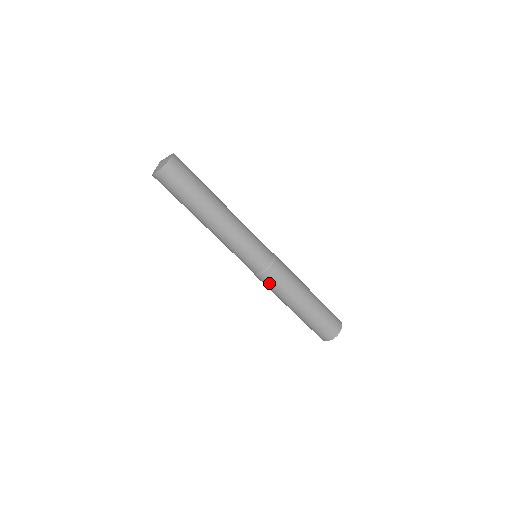
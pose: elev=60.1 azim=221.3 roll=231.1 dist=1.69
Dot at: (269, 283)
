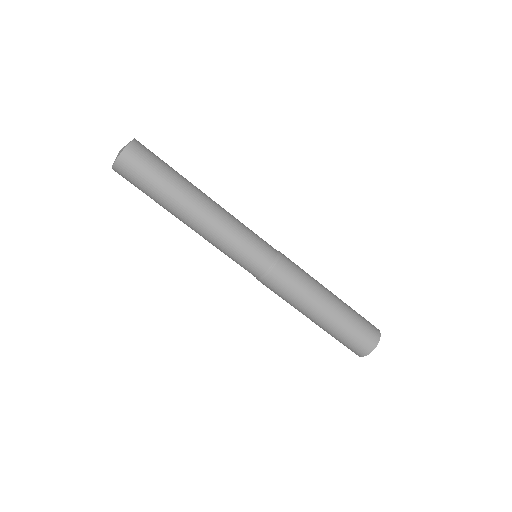
Dot at: (286, 278)
